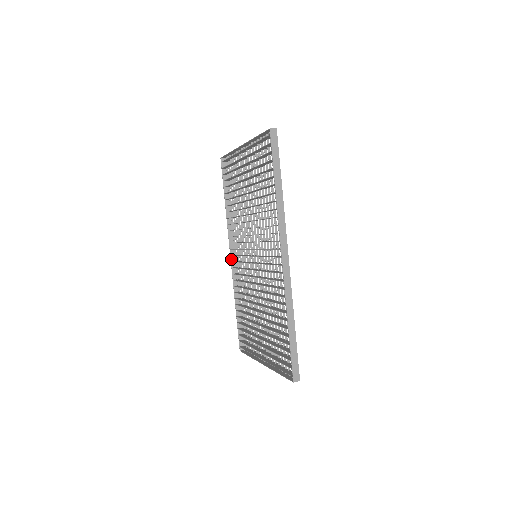
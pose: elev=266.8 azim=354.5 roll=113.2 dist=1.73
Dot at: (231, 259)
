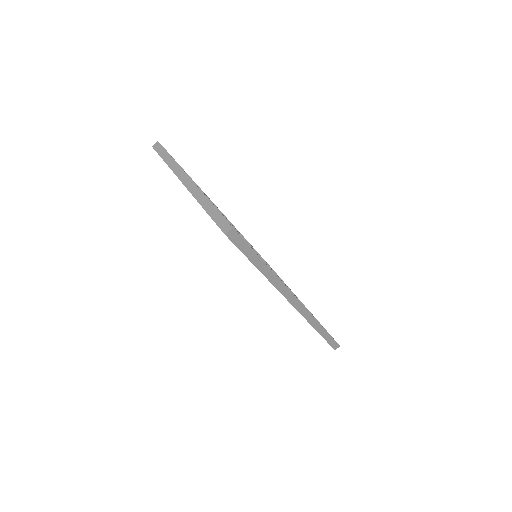
Dot at: occluded
